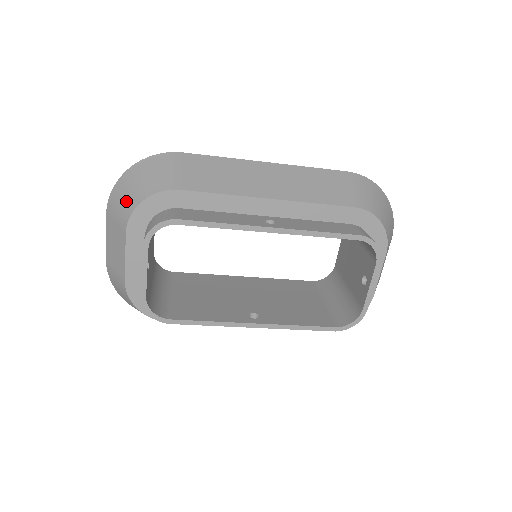
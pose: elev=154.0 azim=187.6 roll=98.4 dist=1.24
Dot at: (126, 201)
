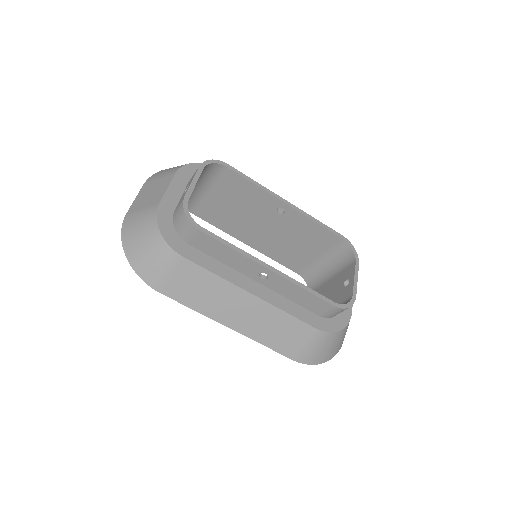
Dot at: (176, 167)
